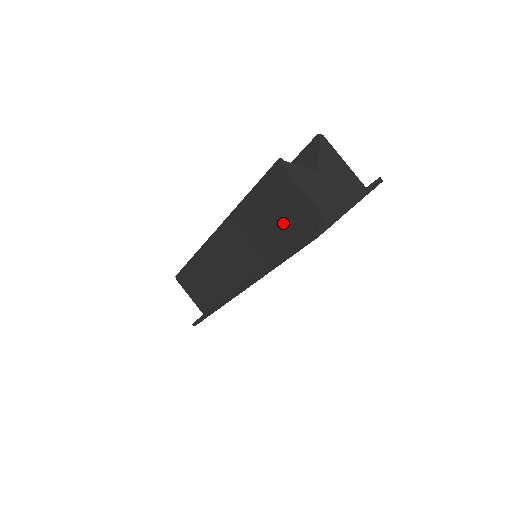
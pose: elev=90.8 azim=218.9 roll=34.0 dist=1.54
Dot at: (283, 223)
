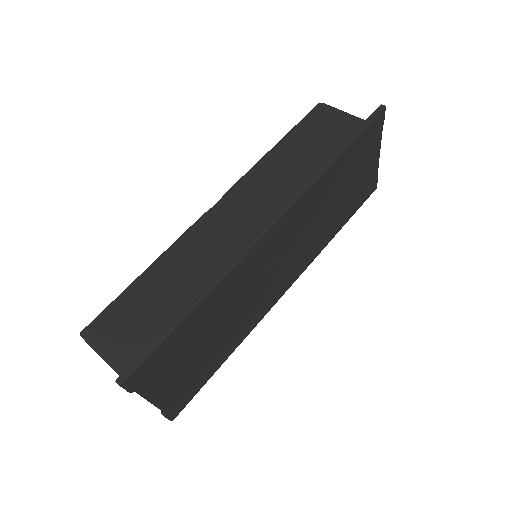
Dot at: (327, 147)
